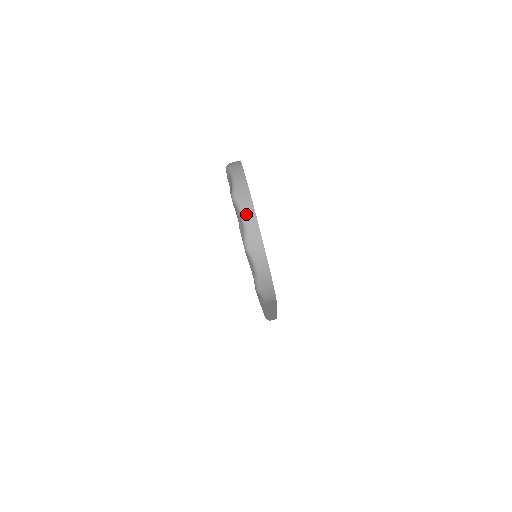
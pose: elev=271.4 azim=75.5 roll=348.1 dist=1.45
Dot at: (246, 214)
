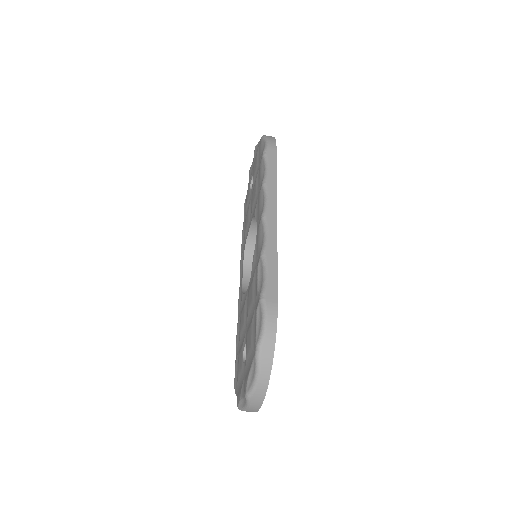
Dot at: (251, 409)
